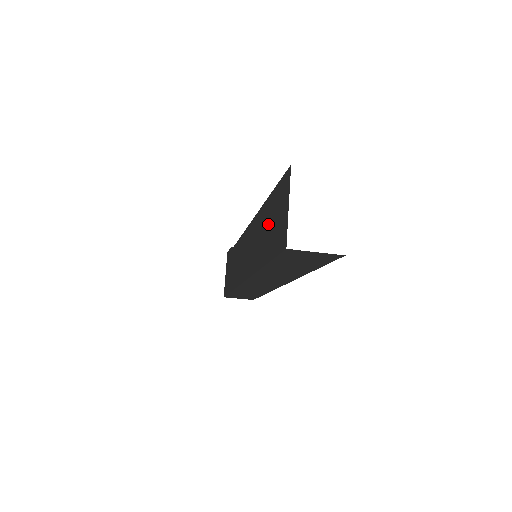
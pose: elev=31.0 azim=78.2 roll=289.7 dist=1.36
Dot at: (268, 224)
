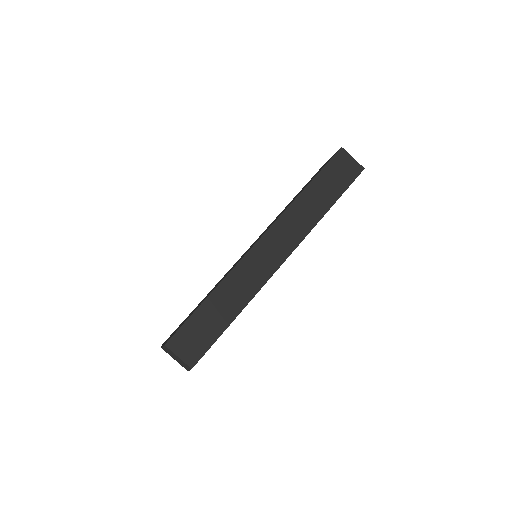
Dot at: occluded
